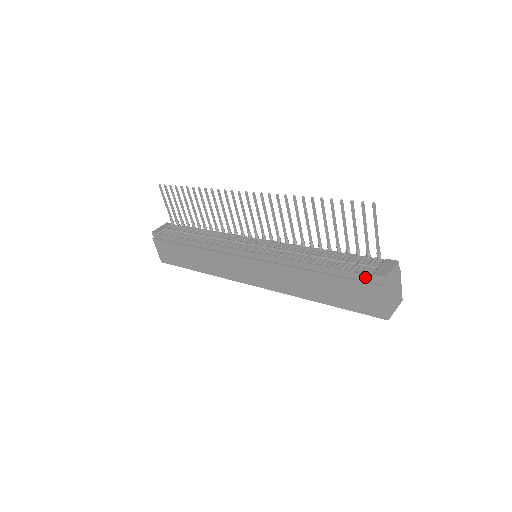
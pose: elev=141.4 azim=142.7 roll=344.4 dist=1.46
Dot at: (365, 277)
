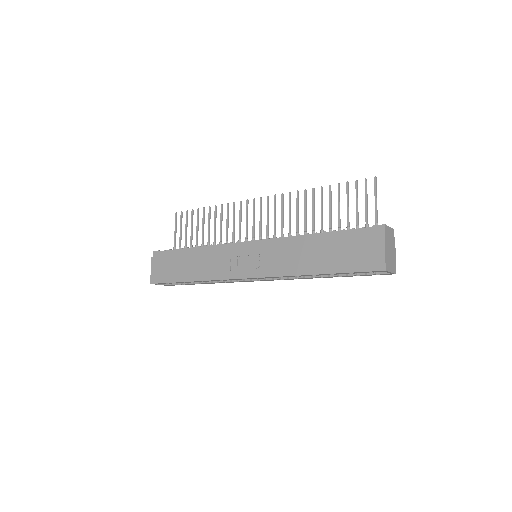
Dot at: (366, 230)
